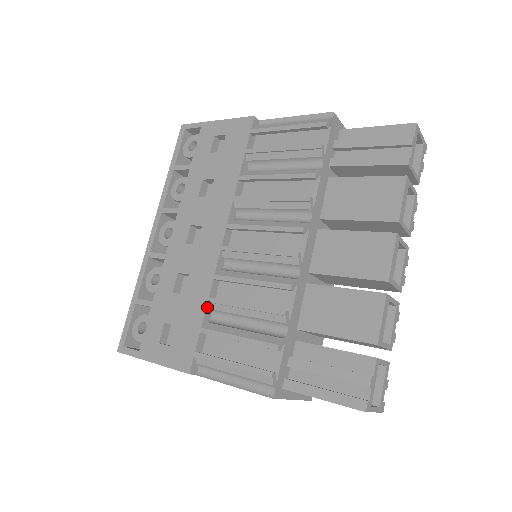
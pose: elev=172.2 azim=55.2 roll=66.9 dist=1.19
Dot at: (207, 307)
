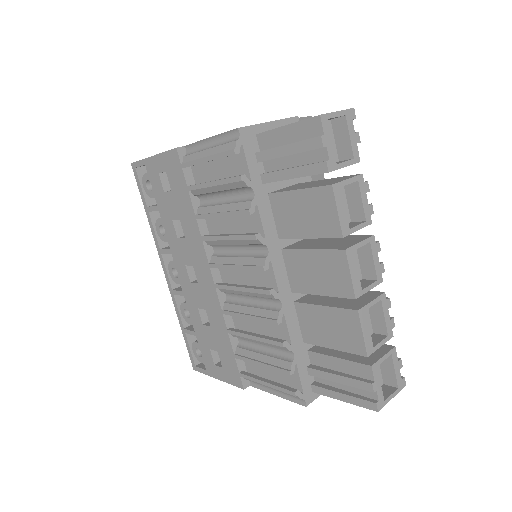
Dot at: (230, 337)
